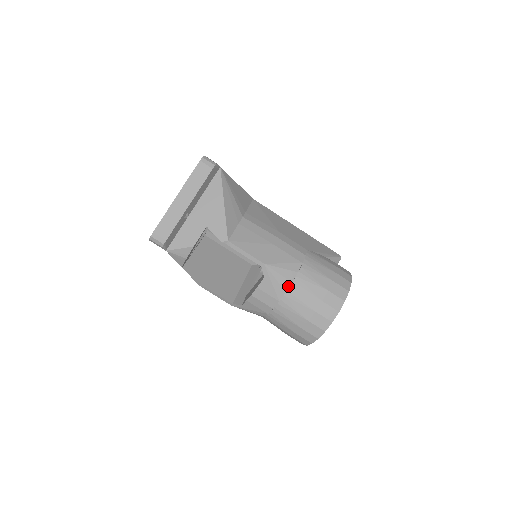
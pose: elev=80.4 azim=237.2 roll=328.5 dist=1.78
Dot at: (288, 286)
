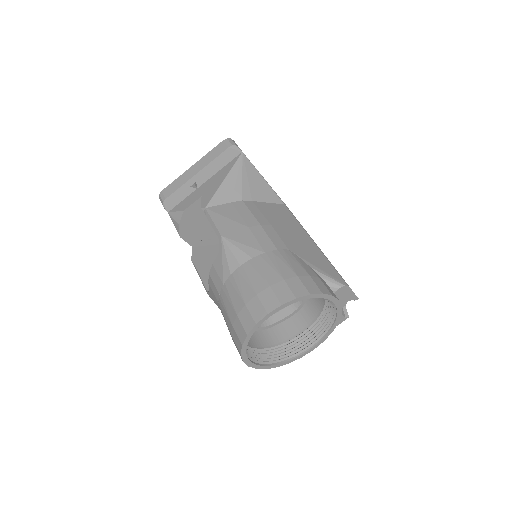
Dot at: (235, 269)
